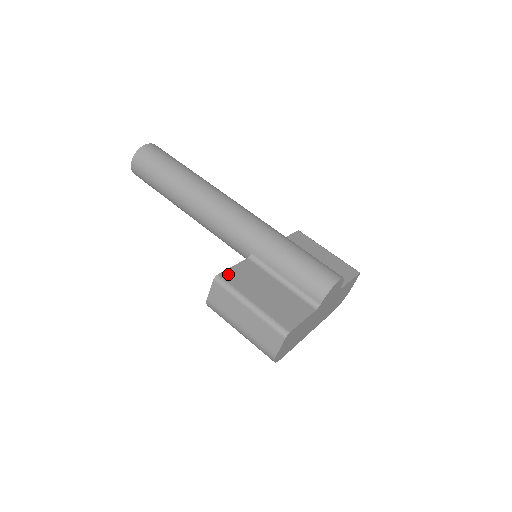
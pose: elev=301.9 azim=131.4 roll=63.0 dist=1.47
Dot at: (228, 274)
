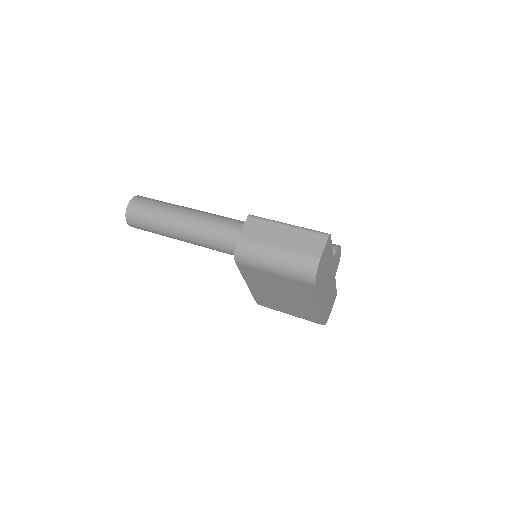
Dot at: occluded
